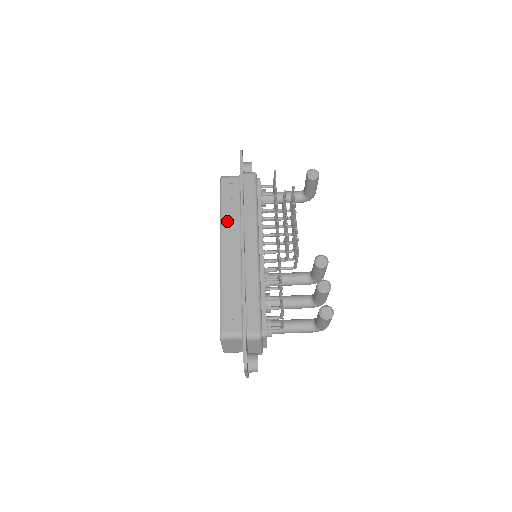
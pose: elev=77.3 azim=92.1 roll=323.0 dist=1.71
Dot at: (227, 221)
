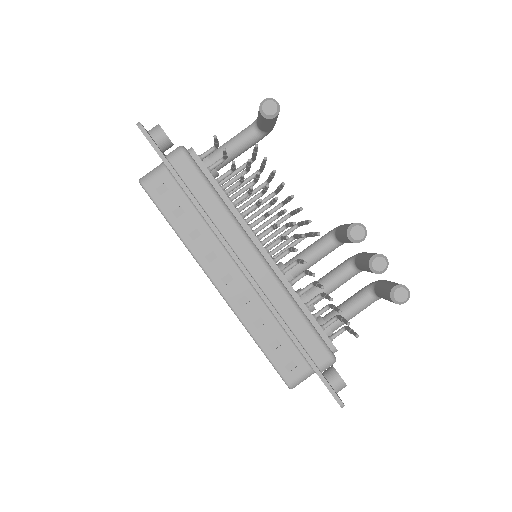
Dot at: (196, 244)
